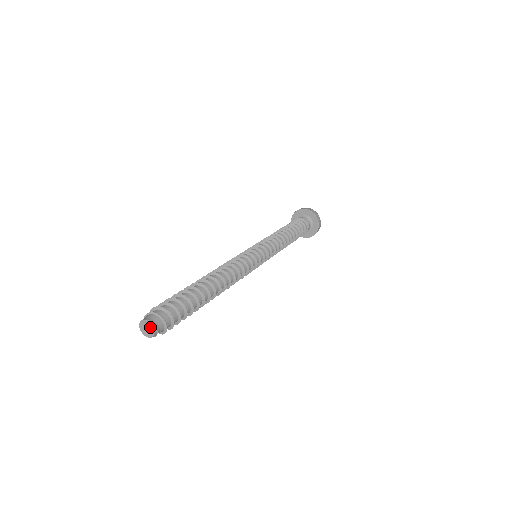
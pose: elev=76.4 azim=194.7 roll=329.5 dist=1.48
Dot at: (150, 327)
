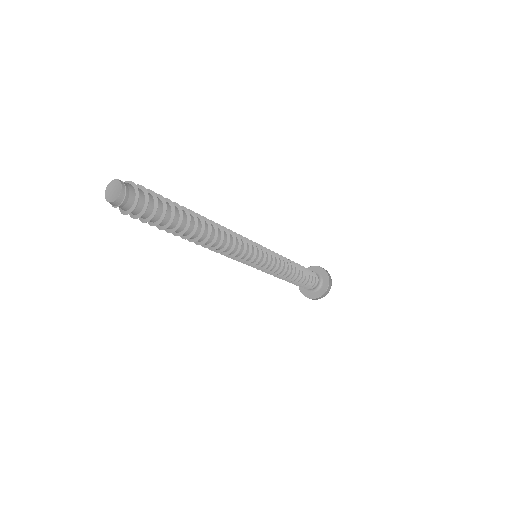
Dot at: (117, 185)
